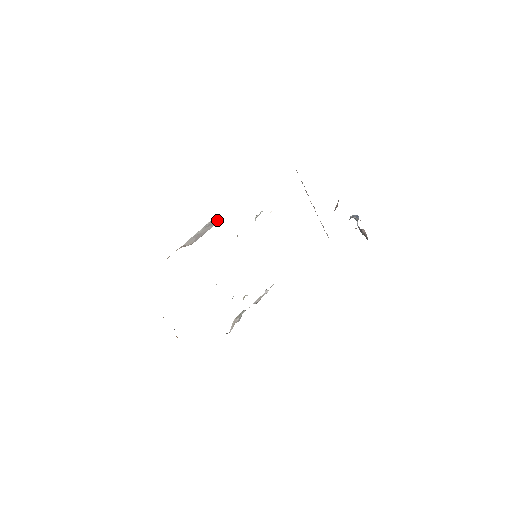
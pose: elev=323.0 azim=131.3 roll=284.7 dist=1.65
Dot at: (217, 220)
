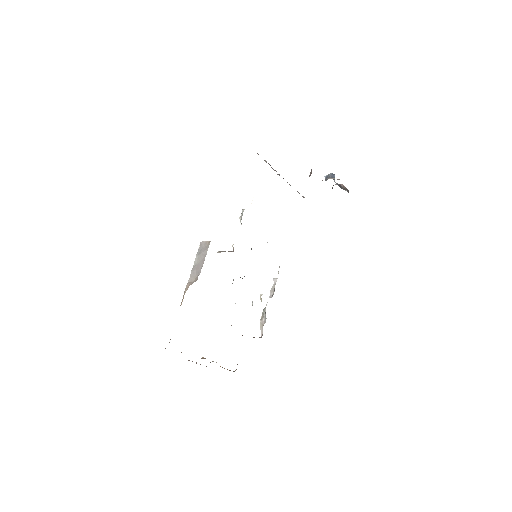
Dot at: (207, 242)
